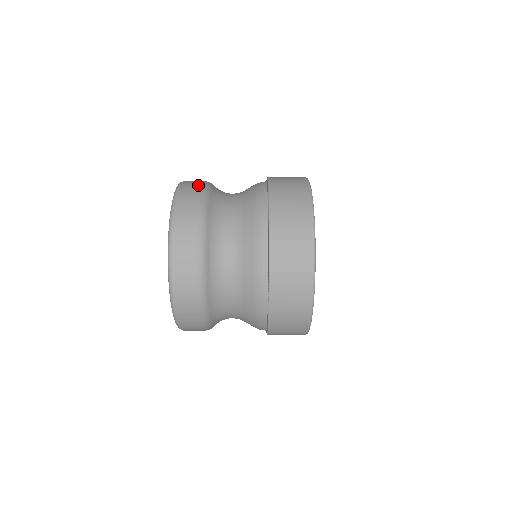
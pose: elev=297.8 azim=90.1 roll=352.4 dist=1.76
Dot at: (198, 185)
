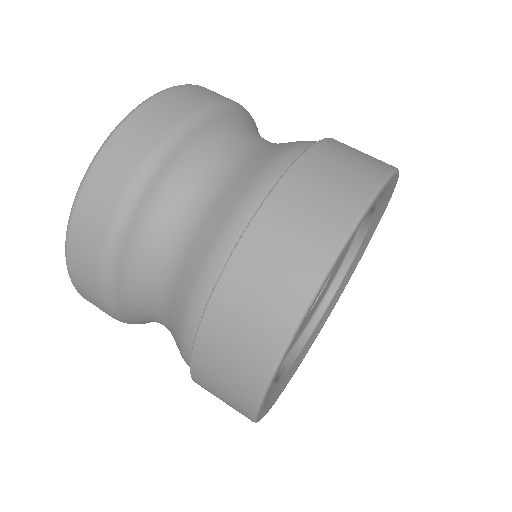
Dot at: occluded
